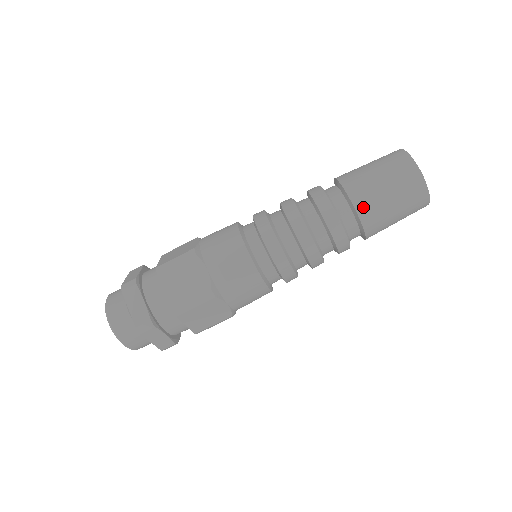
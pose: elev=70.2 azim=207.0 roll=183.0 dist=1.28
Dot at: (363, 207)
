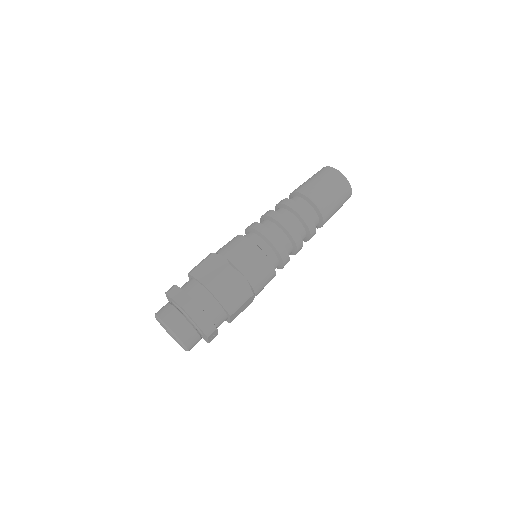
Dot at: (310, 194)
